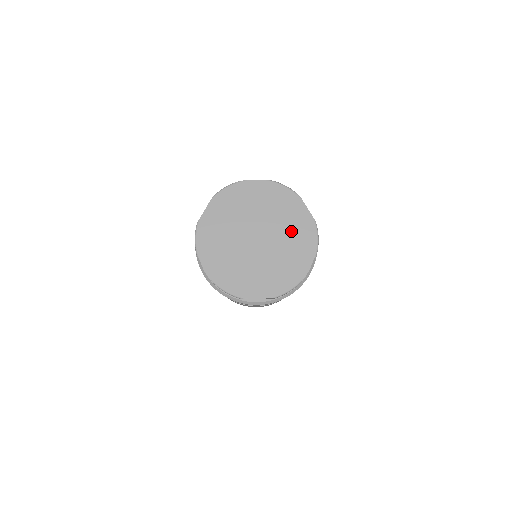
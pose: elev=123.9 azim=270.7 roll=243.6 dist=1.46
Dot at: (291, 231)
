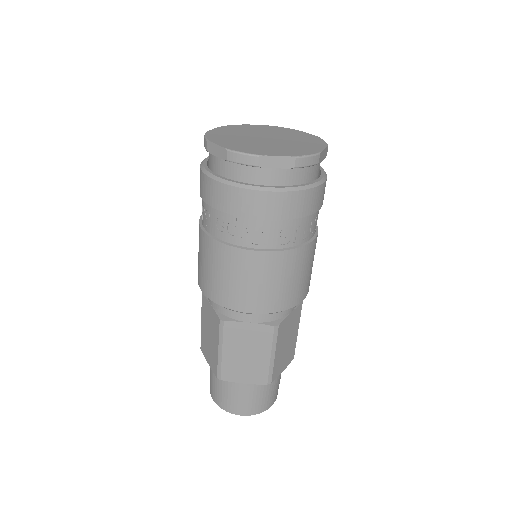
Dot at: (298, 138)
